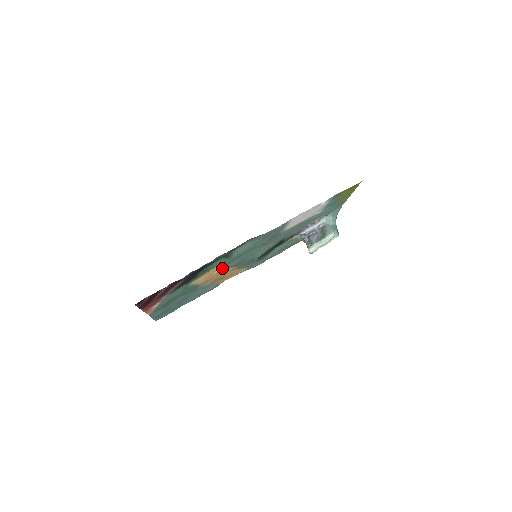
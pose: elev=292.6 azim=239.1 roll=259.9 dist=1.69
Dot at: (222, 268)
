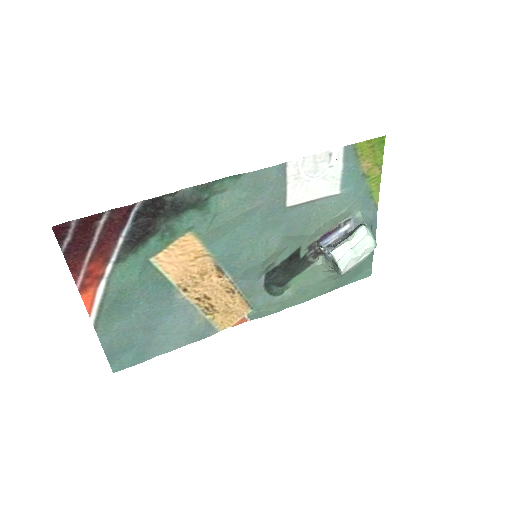
Dot at: (205, 260)
